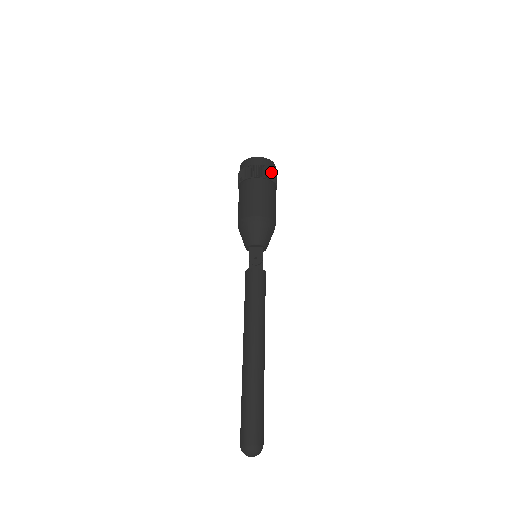
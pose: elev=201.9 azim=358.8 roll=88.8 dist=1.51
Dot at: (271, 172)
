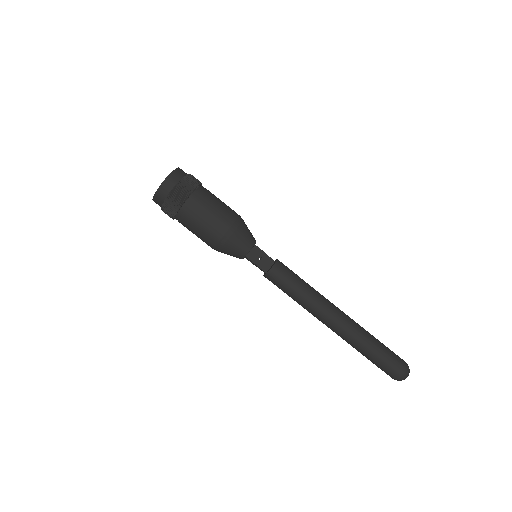
Dot at: (190, 179)
